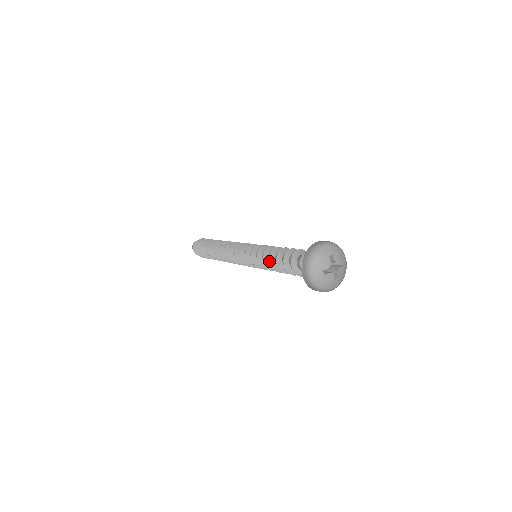
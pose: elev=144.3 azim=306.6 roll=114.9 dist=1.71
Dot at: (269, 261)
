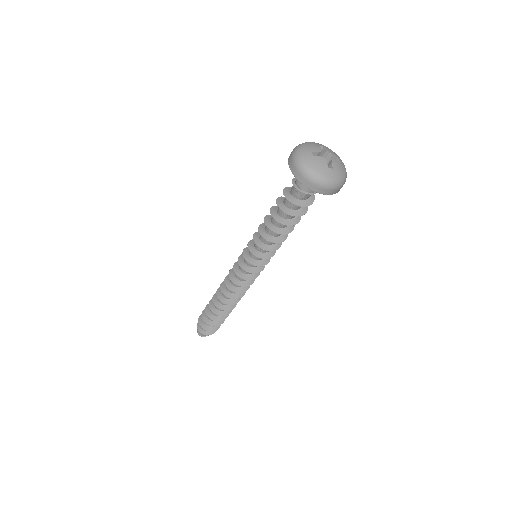
Dot at: (265, 230)
